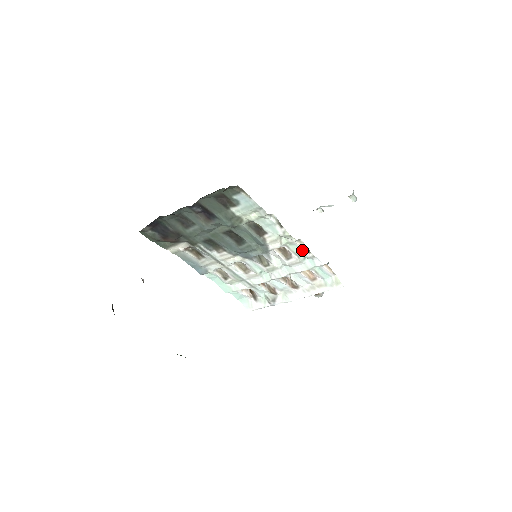
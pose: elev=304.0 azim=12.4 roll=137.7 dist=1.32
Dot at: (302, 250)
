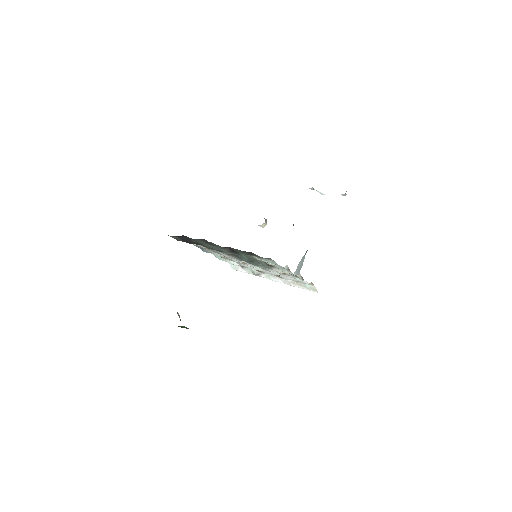
Dot at: (298, 277)
